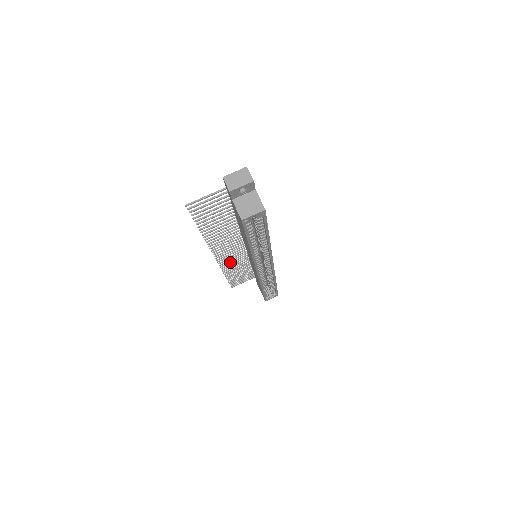
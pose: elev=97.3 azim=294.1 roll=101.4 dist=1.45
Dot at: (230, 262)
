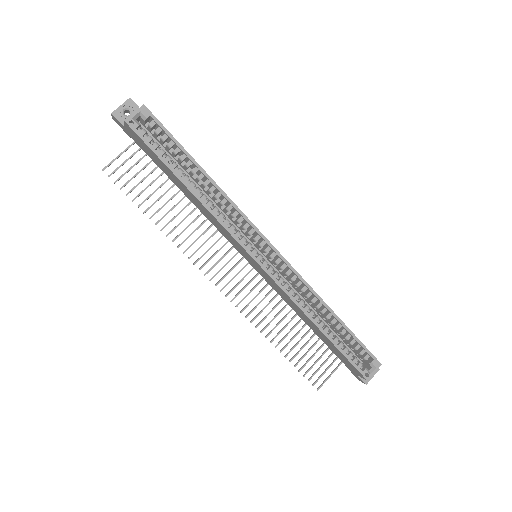
Dot at: (255, 306)
